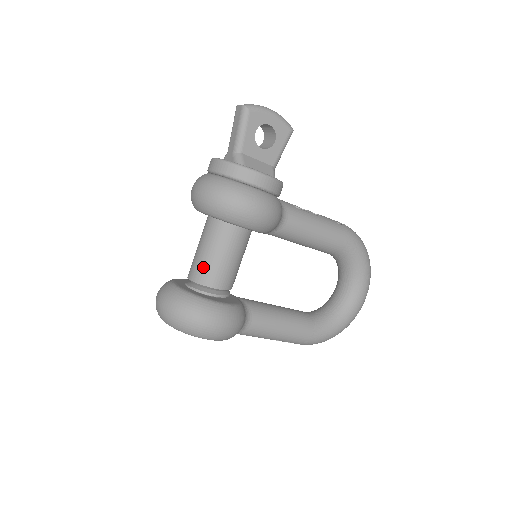
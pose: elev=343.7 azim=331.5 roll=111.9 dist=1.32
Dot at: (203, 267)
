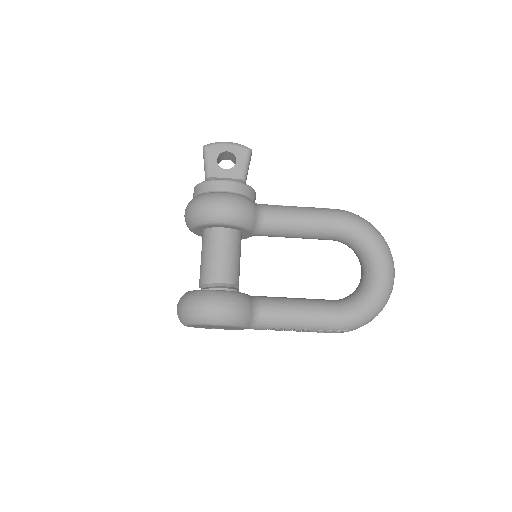
Dot at: (203, 270)
